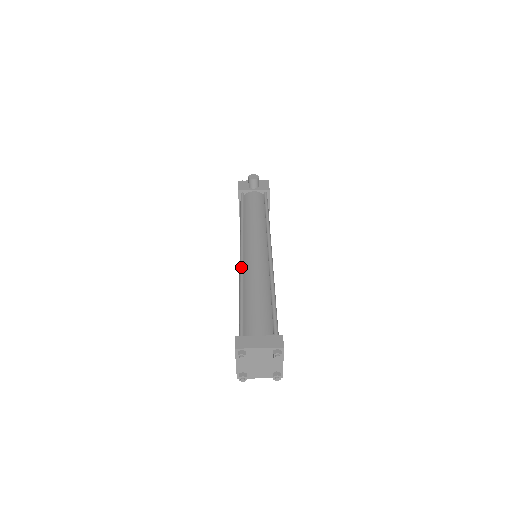
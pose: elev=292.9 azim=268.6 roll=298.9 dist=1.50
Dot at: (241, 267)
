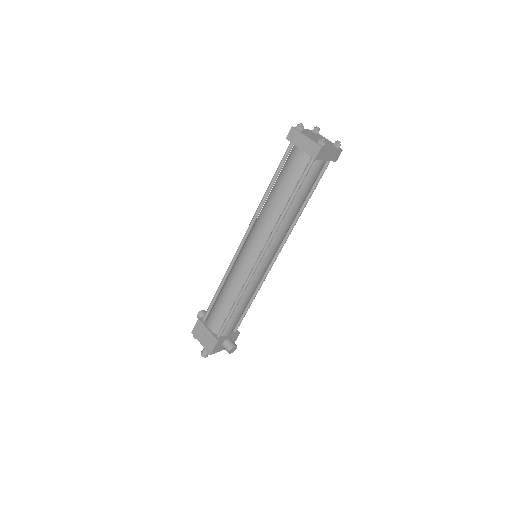
Dot at: (251, 220)
